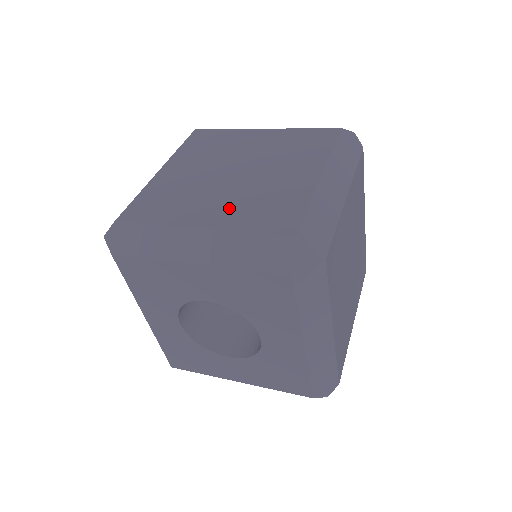
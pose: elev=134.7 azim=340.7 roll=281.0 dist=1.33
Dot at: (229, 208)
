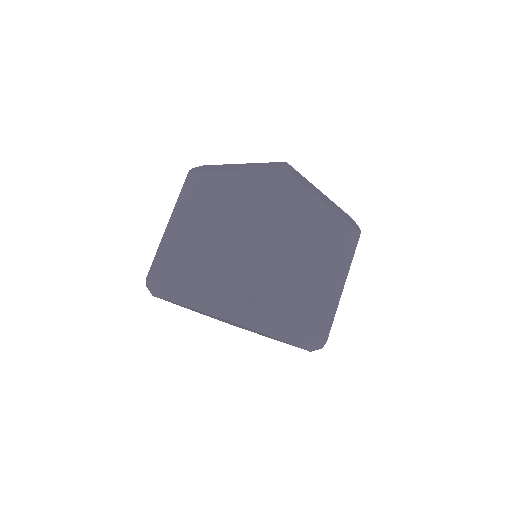
Dot at: (196, 269)
